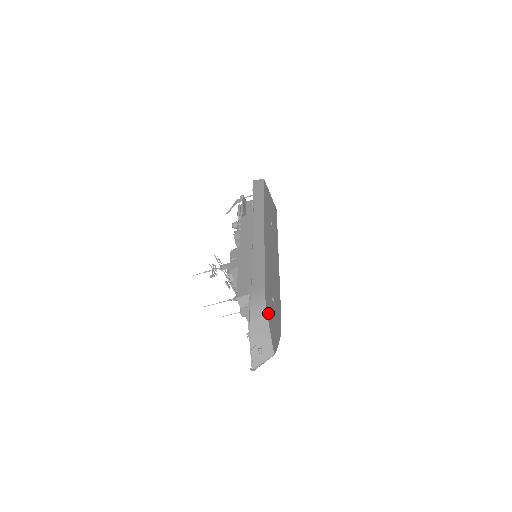
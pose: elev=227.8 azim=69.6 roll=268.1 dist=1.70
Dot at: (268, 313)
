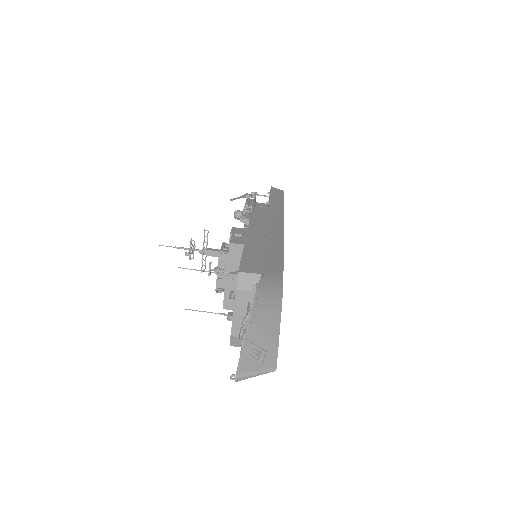
Dot at: occluded
